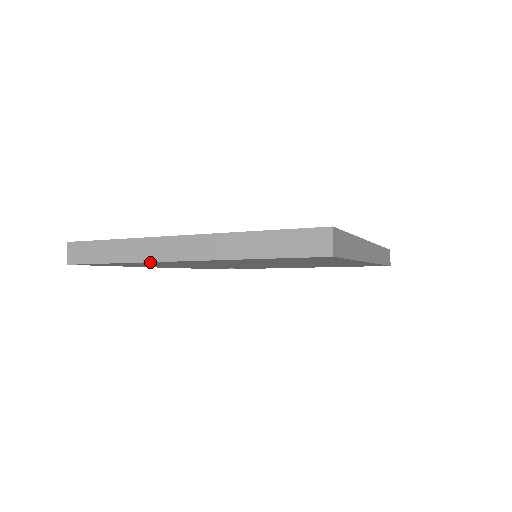
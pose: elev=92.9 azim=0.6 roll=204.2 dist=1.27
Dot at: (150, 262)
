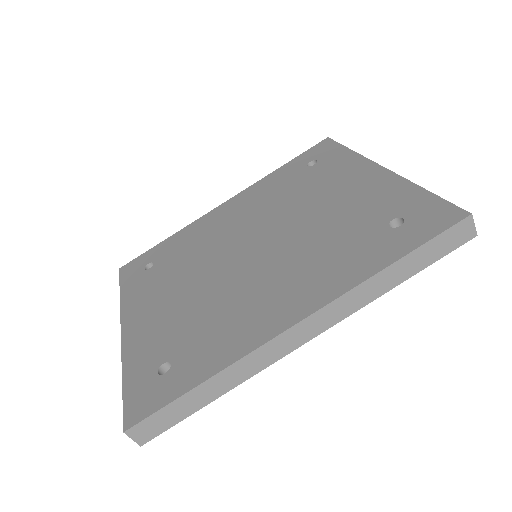
Dot at: occluded
